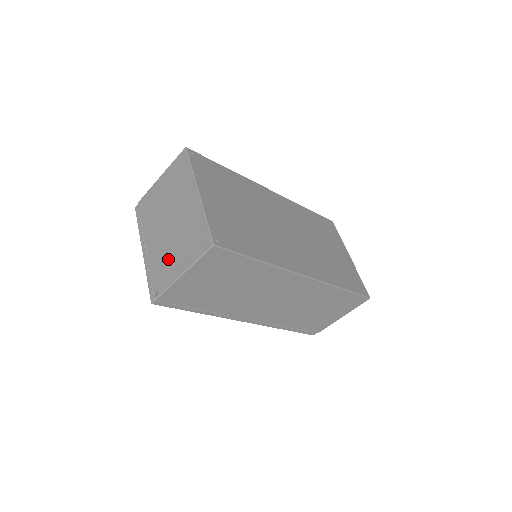
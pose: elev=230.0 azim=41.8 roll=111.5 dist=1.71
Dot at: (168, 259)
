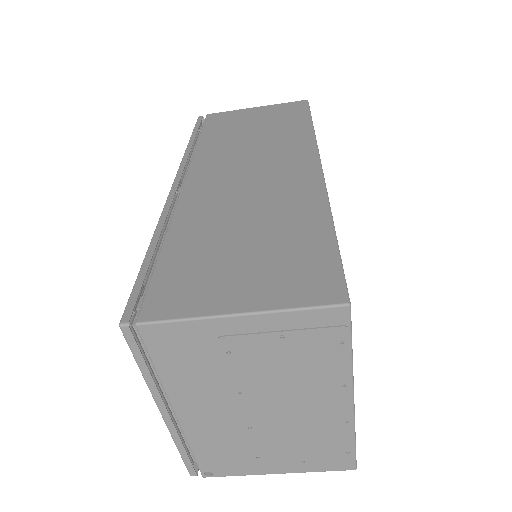
Dot at: (246, 451)
